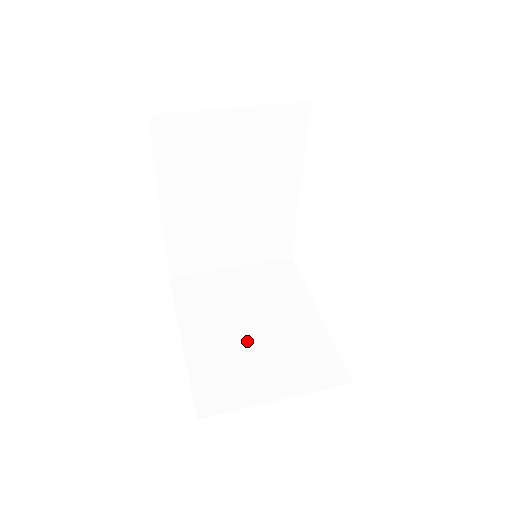
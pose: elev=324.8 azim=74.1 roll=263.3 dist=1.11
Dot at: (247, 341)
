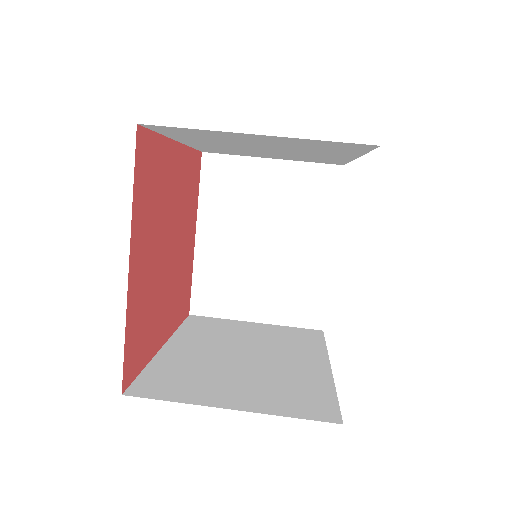
Dot at: (252, 259)
